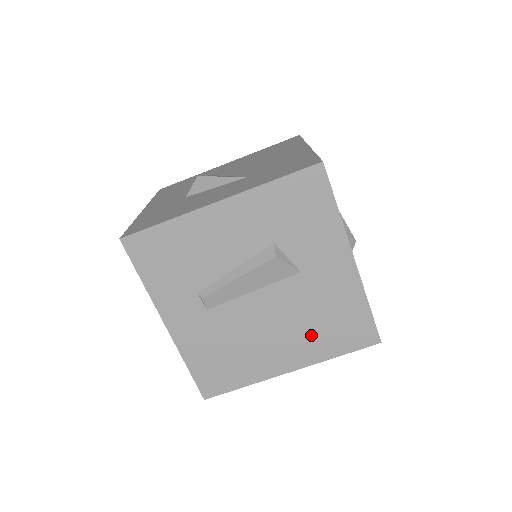
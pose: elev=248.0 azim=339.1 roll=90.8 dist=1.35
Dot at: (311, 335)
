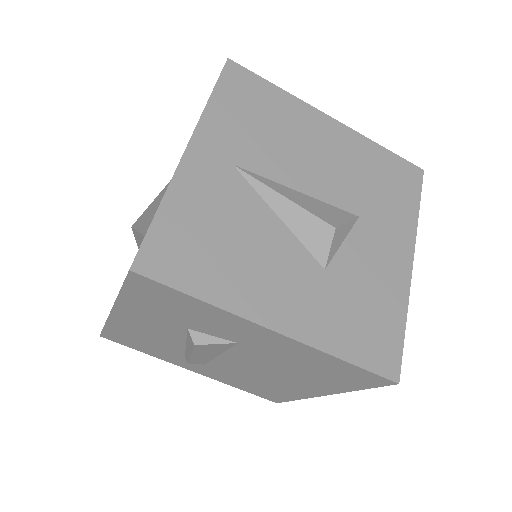
Dot at: (310, 377)
